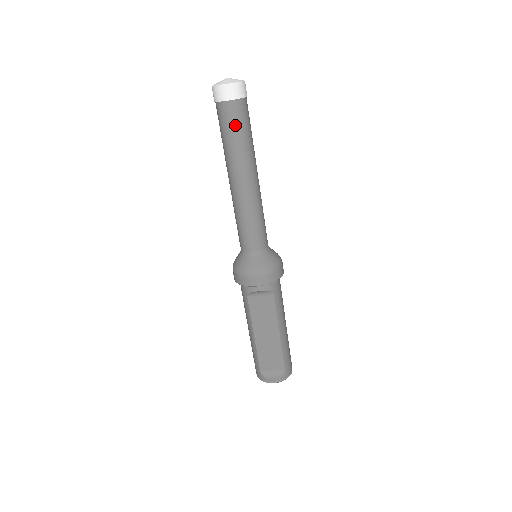
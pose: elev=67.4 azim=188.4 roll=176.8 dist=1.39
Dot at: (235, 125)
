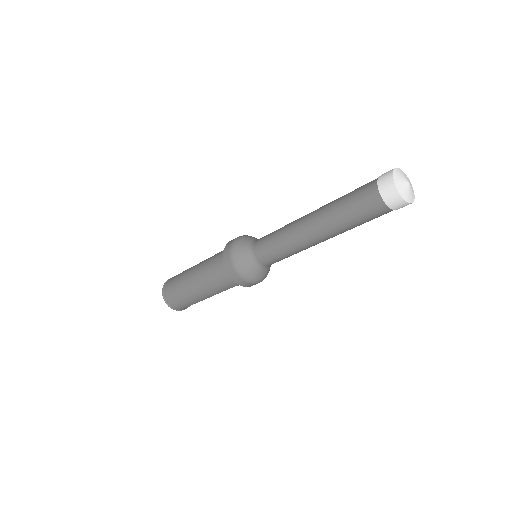
Dot at: occluded
